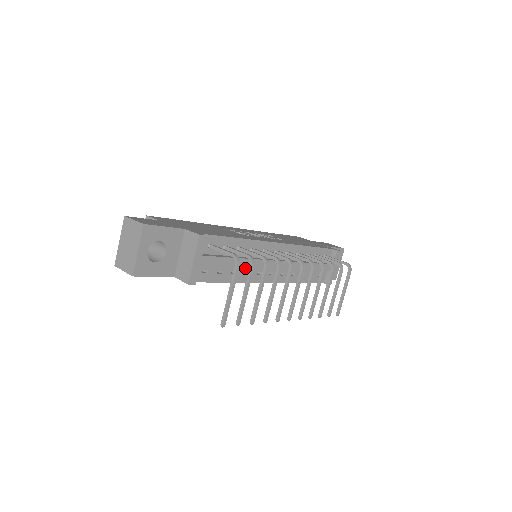
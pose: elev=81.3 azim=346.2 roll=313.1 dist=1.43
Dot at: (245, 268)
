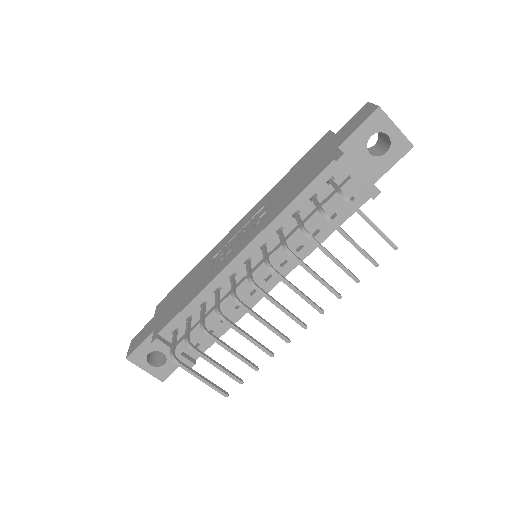
Dot at: (231, 306)
